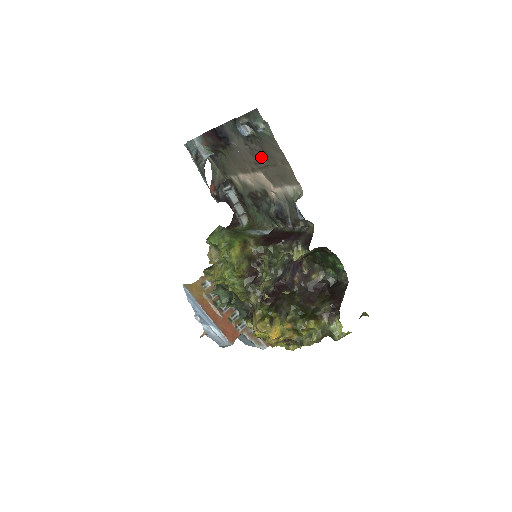
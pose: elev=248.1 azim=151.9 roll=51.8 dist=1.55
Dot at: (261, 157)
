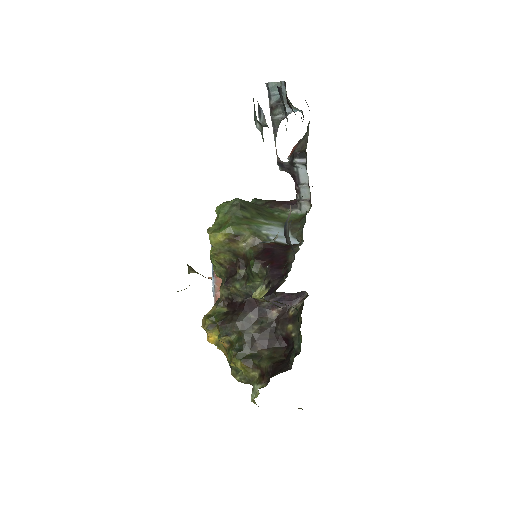
Dot at: occluded
